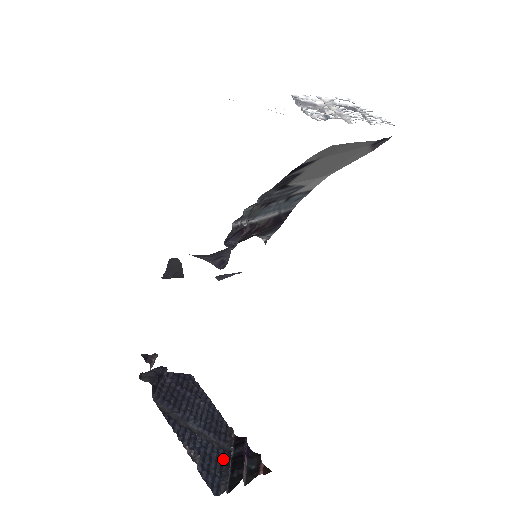
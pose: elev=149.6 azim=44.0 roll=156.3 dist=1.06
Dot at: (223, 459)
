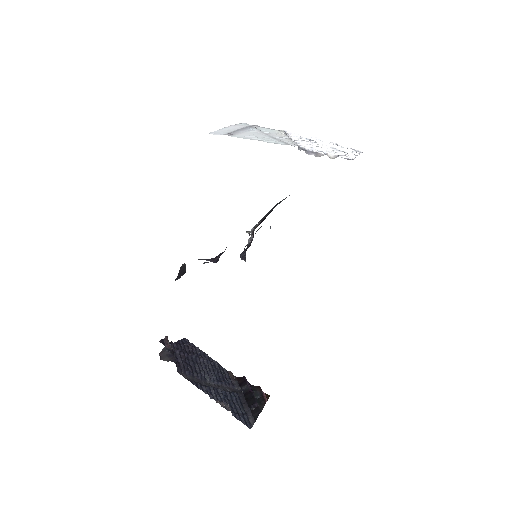
Dot at: (240, 399)
